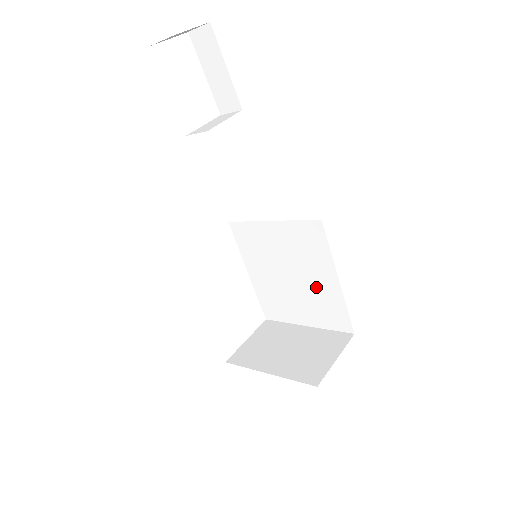
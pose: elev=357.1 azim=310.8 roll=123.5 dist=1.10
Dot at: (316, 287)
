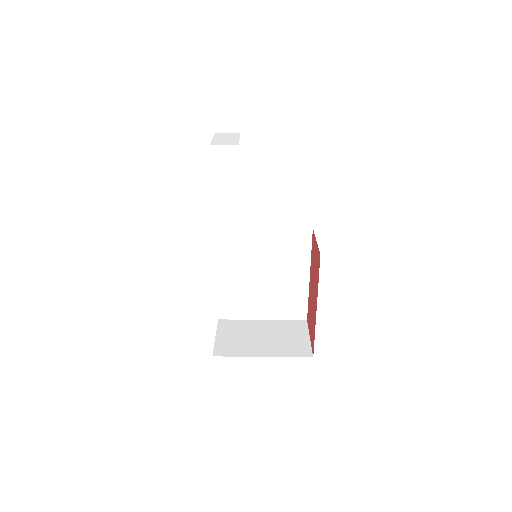
Dot at: (286, 284)
